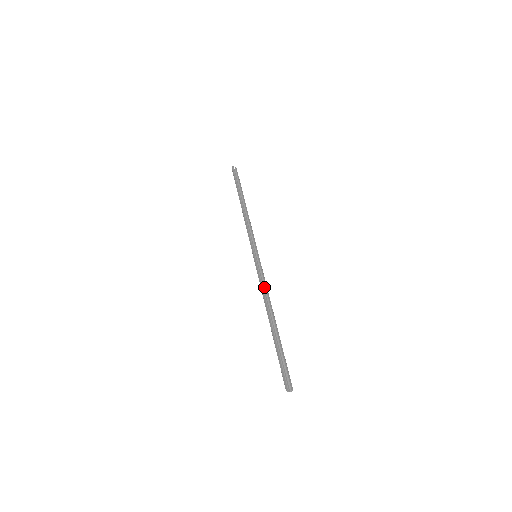
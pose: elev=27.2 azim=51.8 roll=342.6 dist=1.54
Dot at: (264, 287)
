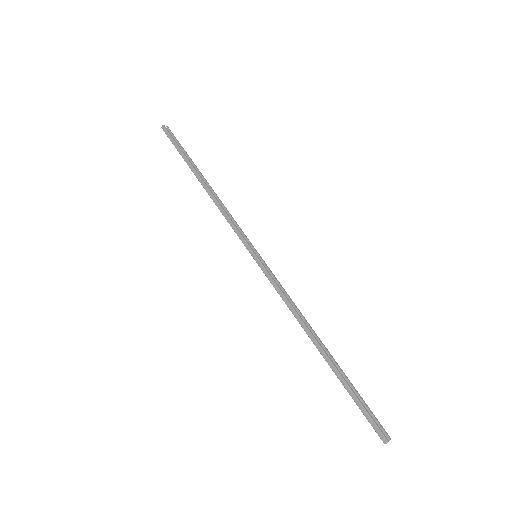
Dot at: (287, 299)
